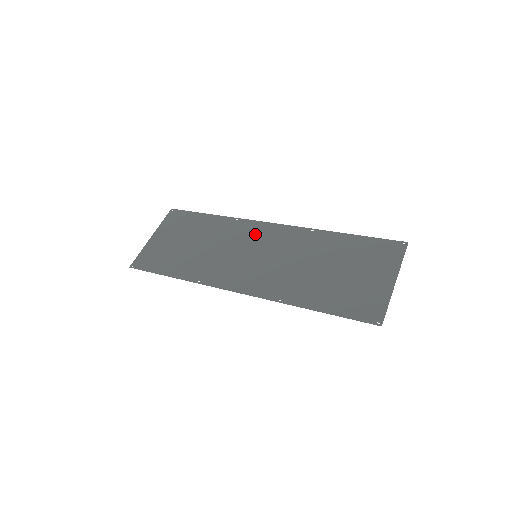
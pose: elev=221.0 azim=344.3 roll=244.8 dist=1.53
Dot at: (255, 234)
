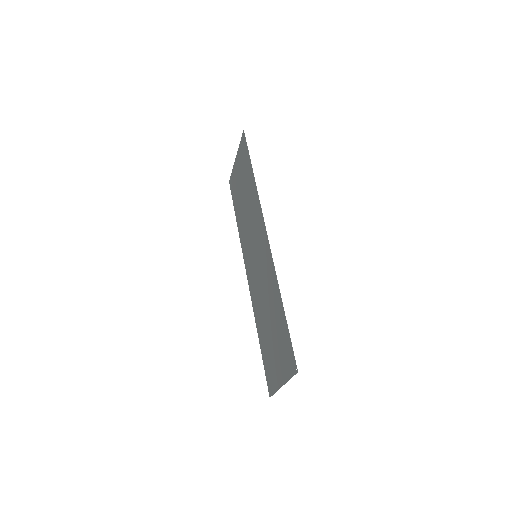
Dot at: (259, 231)
